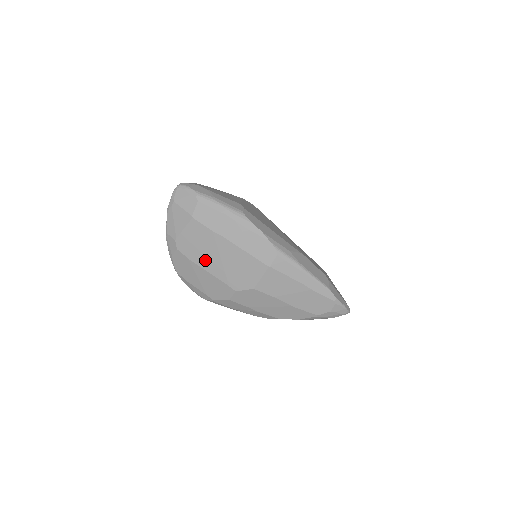
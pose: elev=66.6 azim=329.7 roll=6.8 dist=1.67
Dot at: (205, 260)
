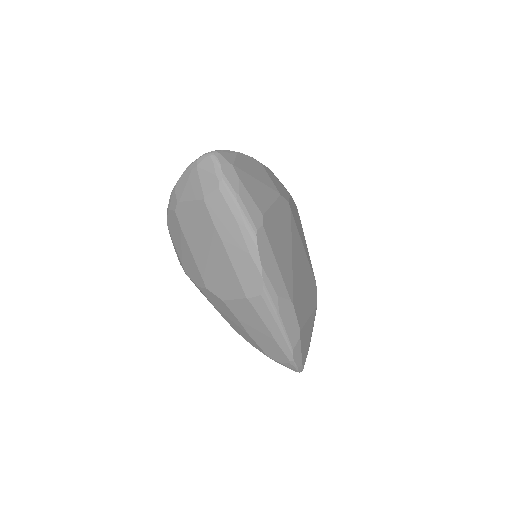
Dot at: (194, 242)
